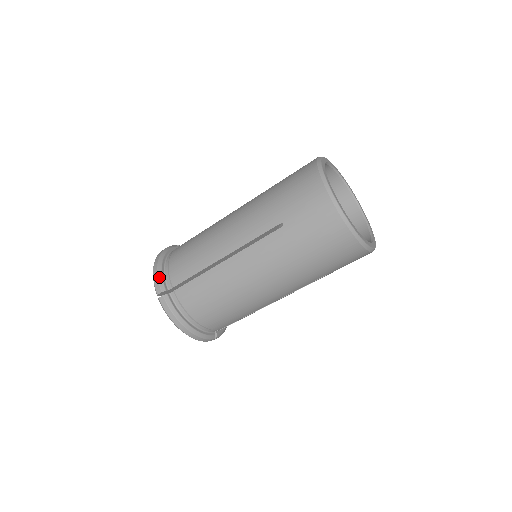
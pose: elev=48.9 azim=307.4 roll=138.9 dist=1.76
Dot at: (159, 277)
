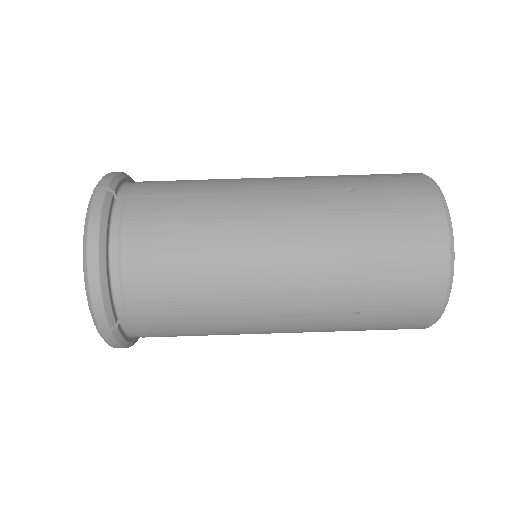
Dot at: (117, 176)
